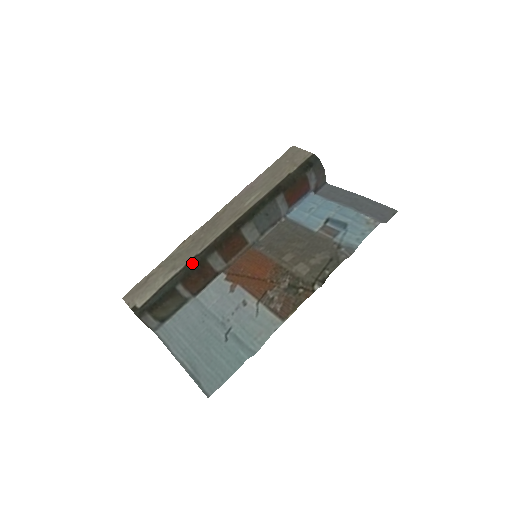
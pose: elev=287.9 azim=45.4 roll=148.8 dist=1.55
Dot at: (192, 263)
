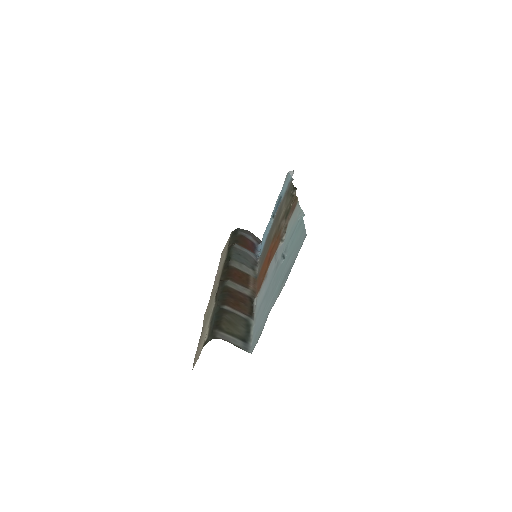
Dot at: (218, 296)
